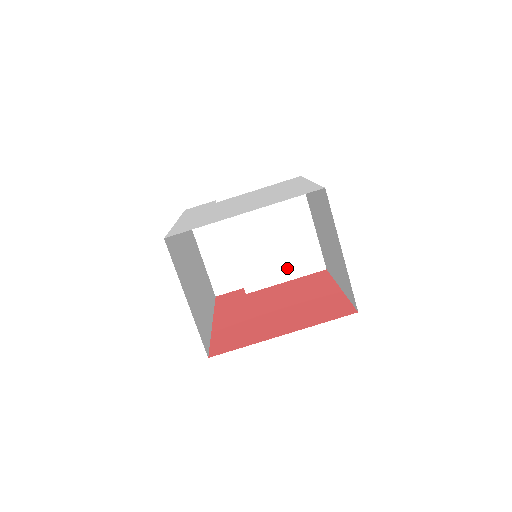
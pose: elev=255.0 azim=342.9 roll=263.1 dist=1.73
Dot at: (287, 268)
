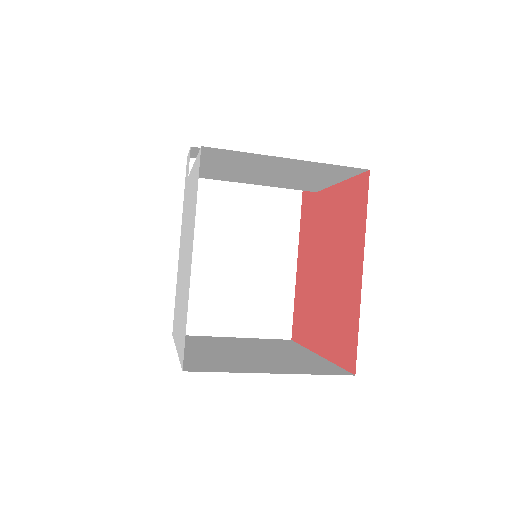
Dot at: (323, 179)
